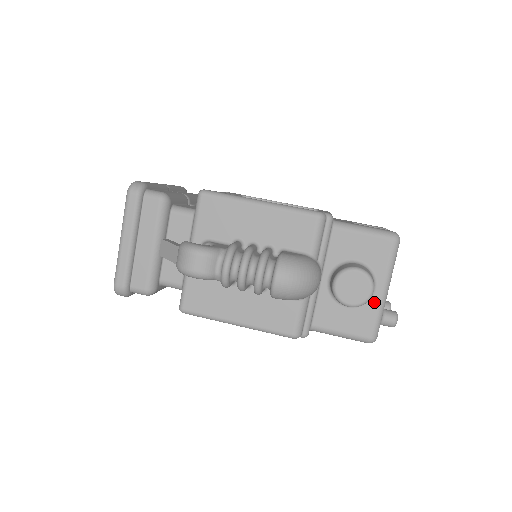
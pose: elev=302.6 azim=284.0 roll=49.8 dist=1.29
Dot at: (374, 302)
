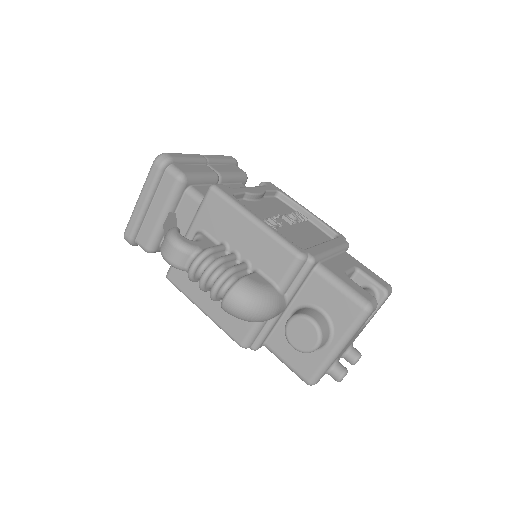
Dot at: (323, 354)
